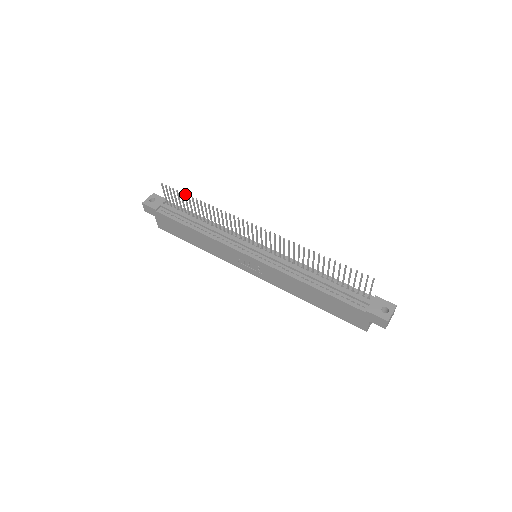
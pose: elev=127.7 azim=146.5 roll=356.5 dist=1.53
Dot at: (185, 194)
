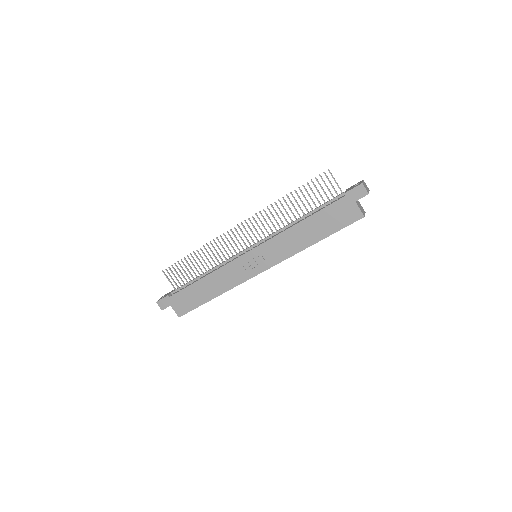
Dot at: occluded
